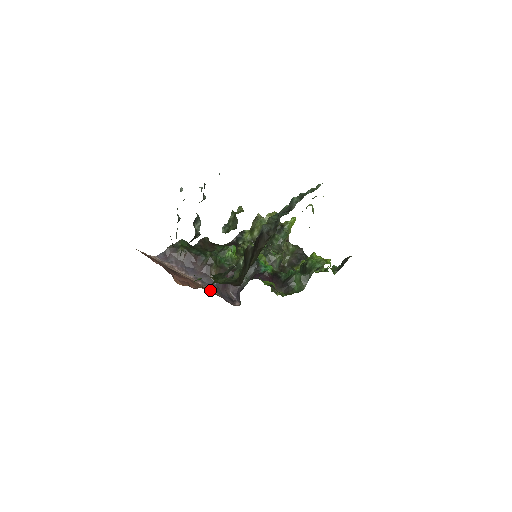
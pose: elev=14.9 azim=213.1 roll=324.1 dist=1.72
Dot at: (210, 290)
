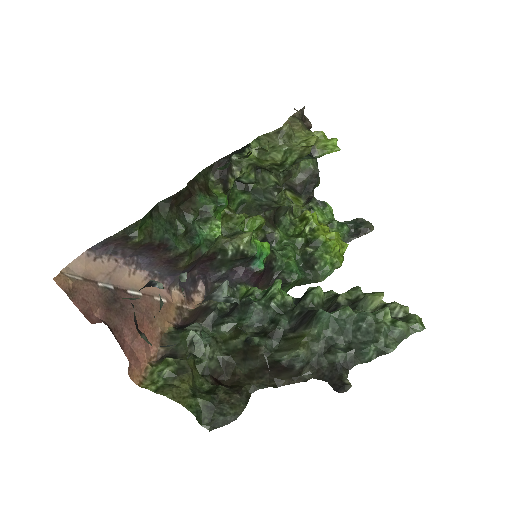
Dot at: (169, 288)
